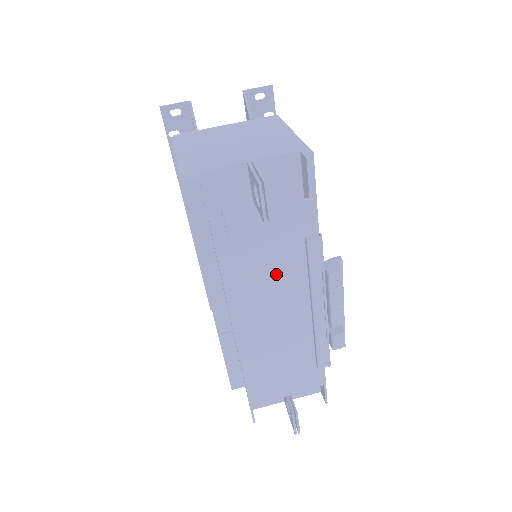
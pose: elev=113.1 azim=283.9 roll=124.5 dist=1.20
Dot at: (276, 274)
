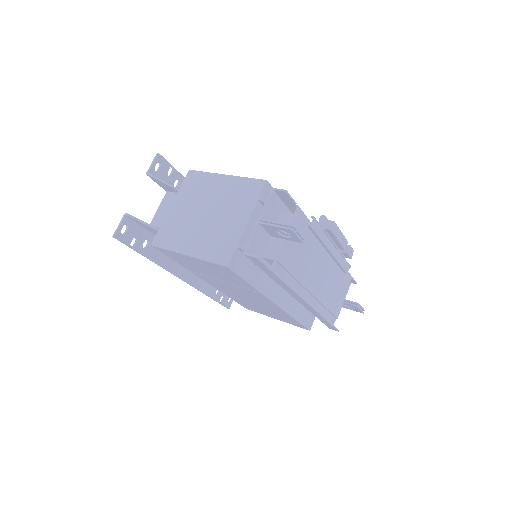
Dot at: (308, 257)
